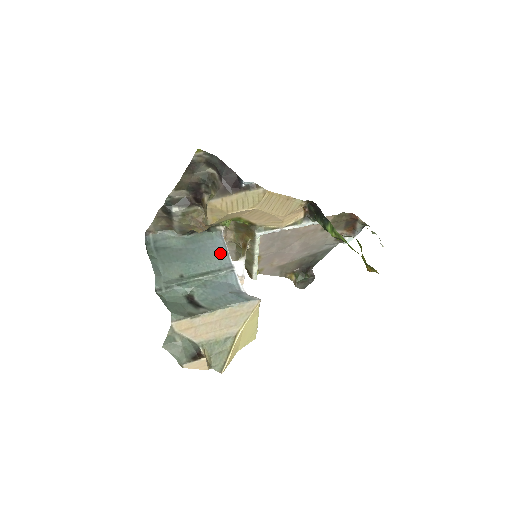
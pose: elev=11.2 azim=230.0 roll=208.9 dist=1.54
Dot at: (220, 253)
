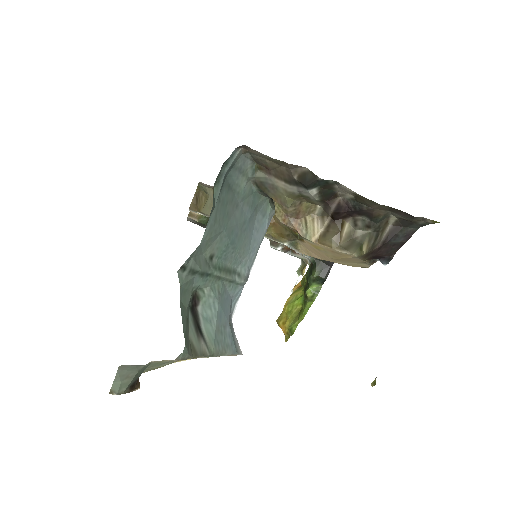
Dot at: (255, 247)
